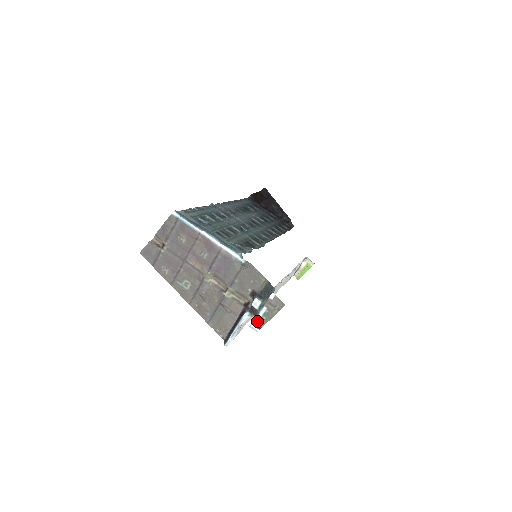
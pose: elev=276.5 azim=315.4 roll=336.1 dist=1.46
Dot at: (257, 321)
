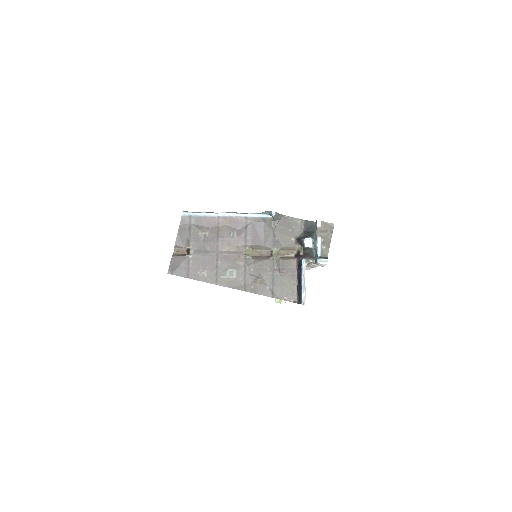
Dot at: (320, 255)
